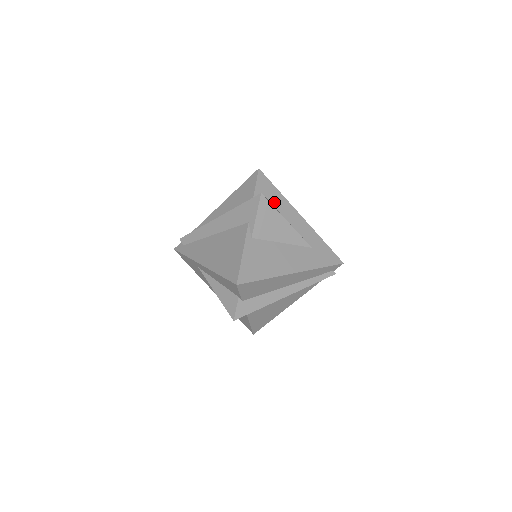
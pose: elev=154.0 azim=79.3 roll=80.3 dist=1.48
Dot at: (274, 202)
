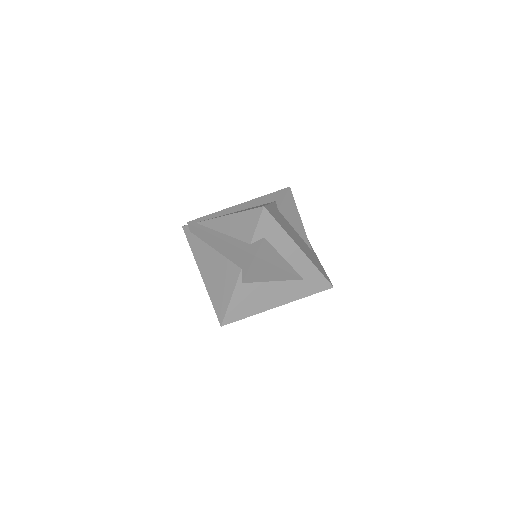
Dot at: (274, 241)
